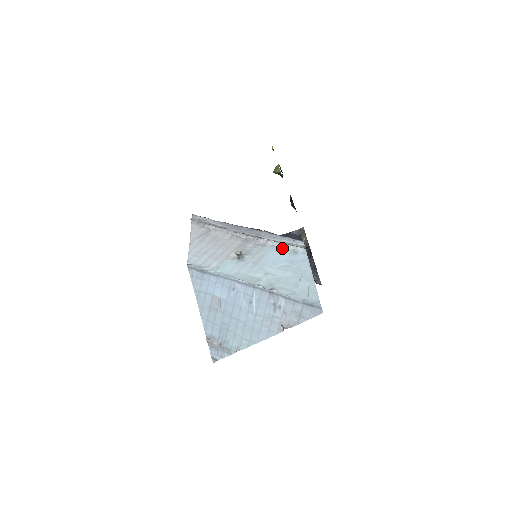
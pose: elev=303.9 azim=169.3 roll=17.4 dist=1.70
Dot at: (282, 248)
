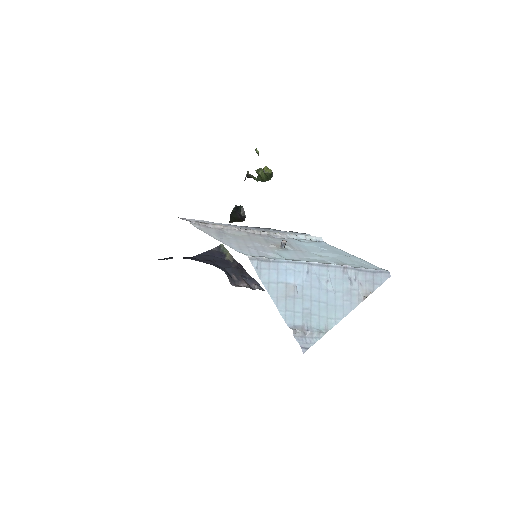
Dot at: (301, 239)
